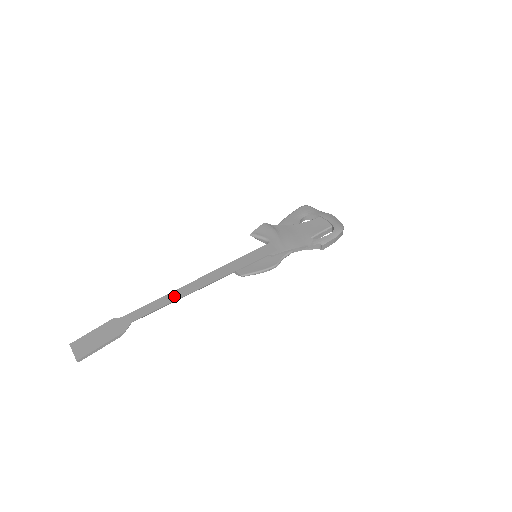
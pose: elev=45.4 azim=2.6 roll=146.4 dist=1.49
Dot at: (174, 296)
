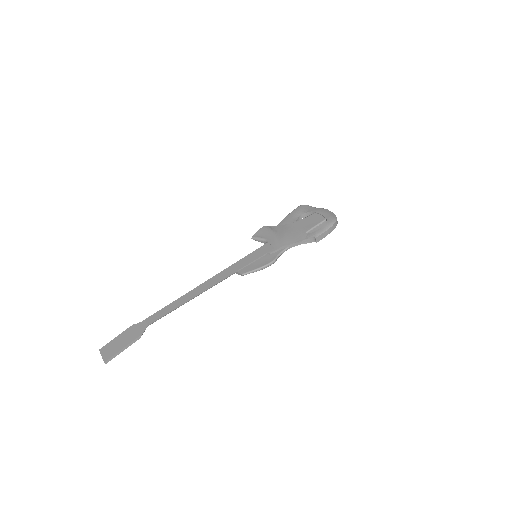
Dot at: (183, 299)
